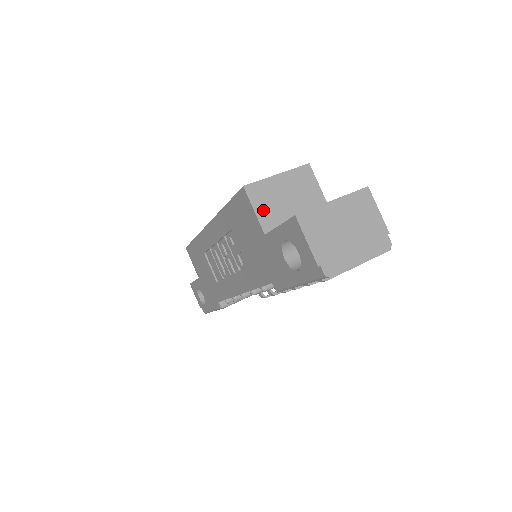
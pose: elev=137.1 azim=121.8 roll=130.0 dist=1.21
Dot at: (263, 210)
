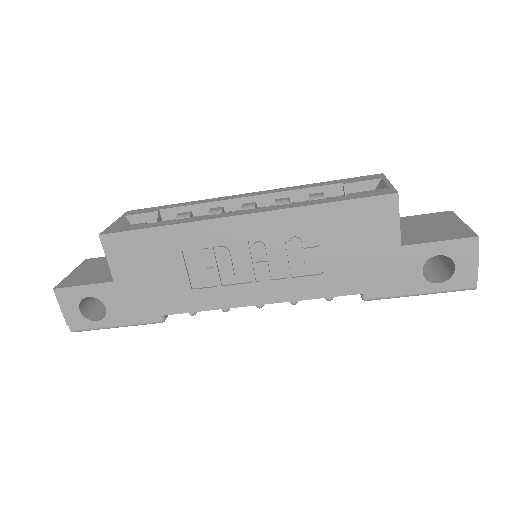
Dot at: (398, 220)
